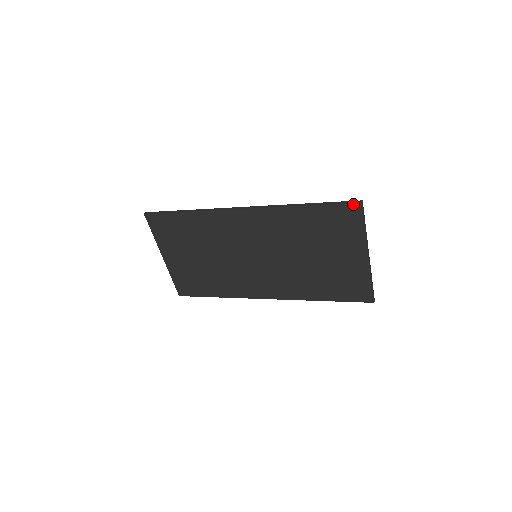
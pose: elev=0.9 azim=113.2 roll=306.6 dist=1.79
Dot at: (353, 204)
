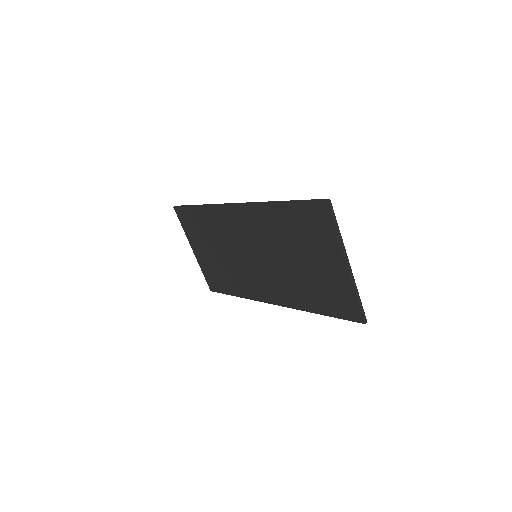
Dot at: (320, 202)
